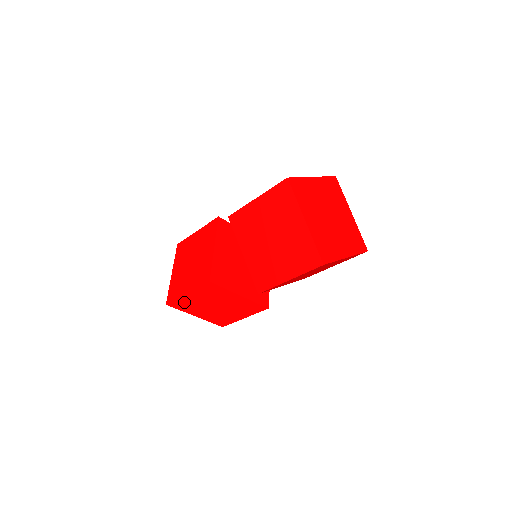
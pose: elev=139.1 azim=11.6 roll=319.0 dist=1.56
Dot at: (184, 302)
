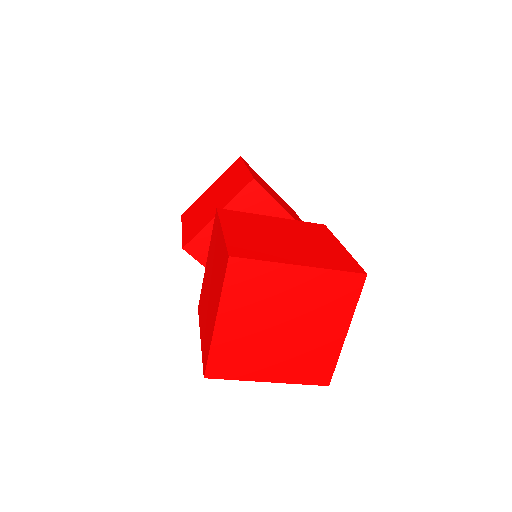
Dot at: occluded
